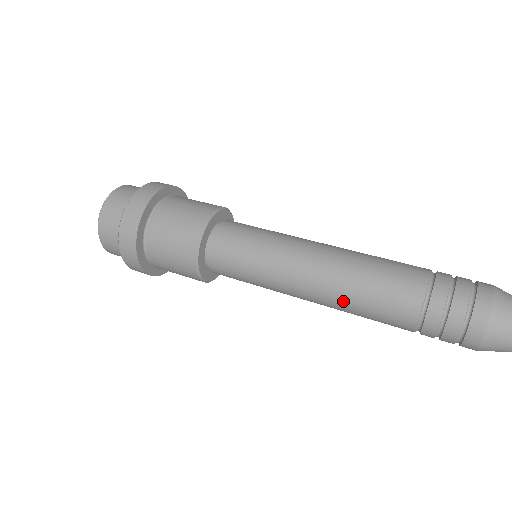
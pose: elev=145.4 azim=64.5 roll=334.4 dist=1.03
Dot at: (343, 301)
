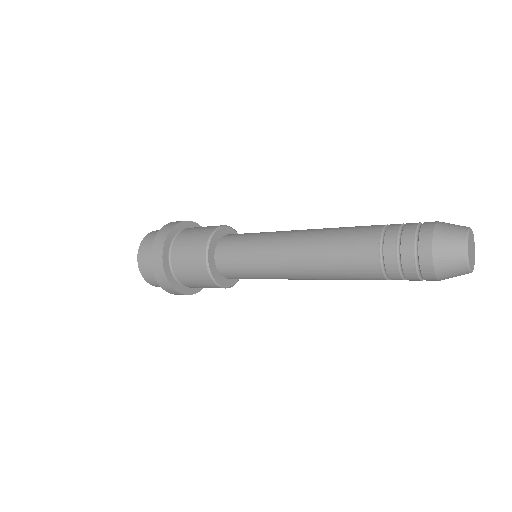
Dot at: (322, 236)
